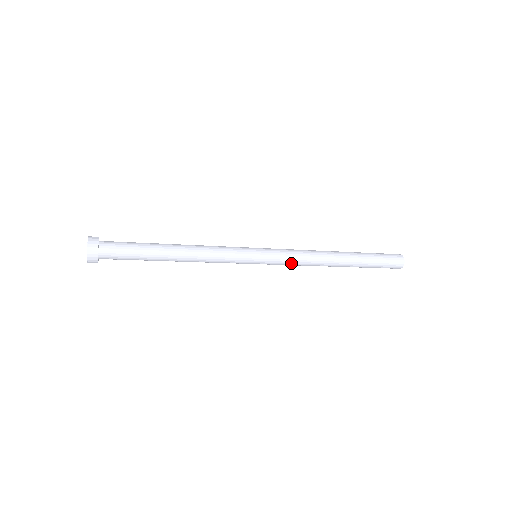
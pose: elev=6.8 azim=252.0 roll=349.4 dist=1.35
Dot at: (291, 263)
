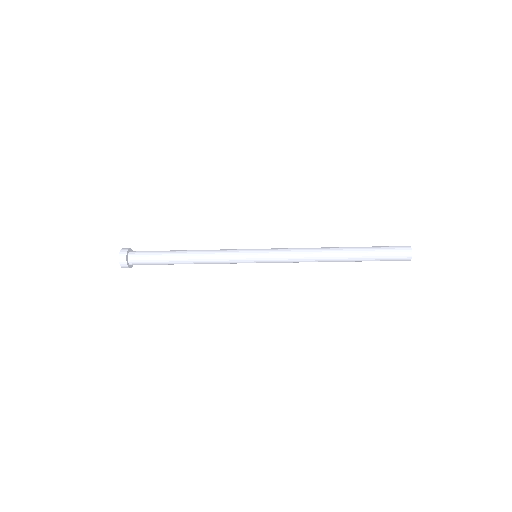
Dot at: (287, 256)
